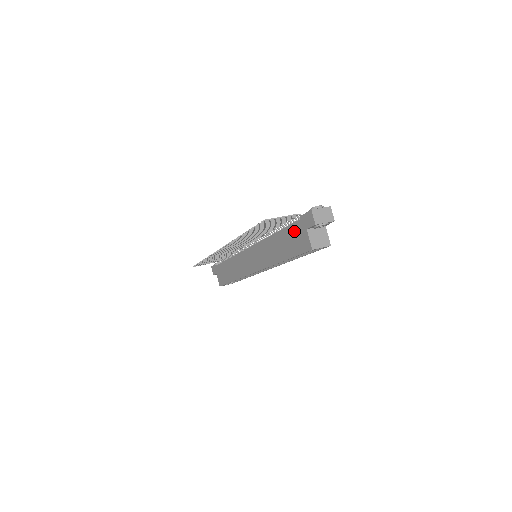
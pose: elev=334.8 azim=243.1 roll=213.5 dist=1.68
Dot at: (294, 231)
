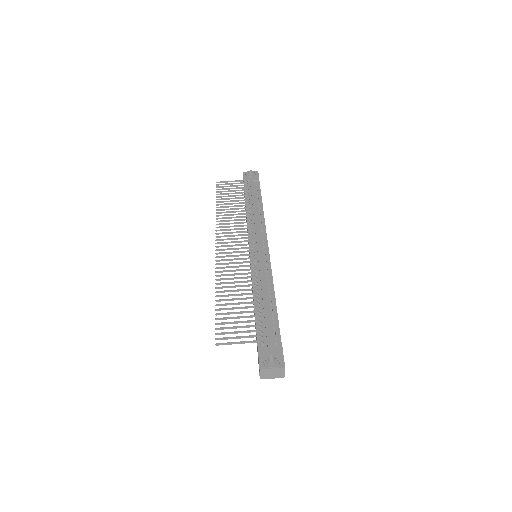
Dot at: occluded
